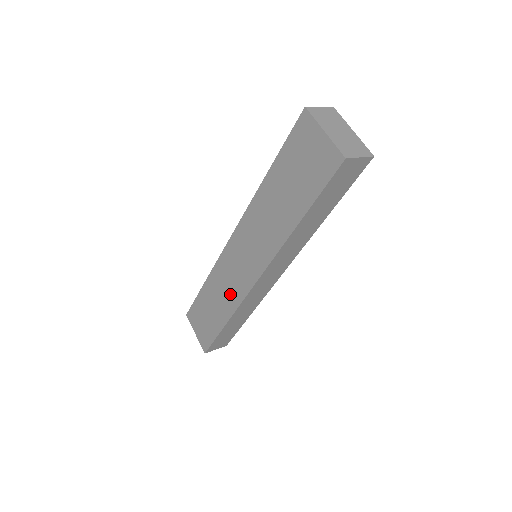
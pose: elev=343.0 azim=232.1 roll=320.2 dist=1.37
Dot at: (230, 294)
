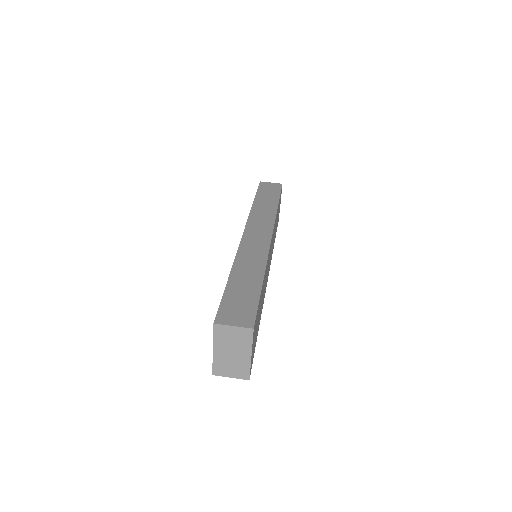
Dot at: occluded
